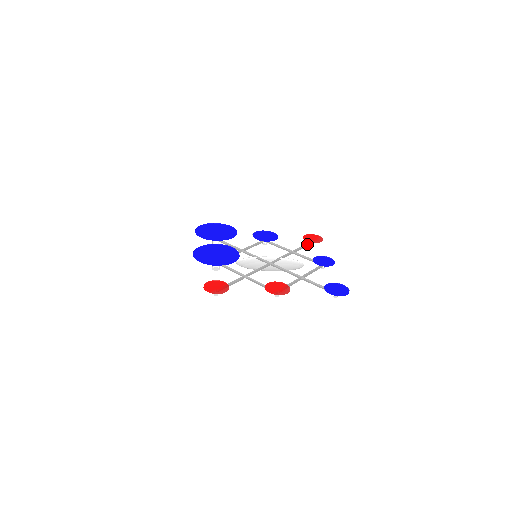
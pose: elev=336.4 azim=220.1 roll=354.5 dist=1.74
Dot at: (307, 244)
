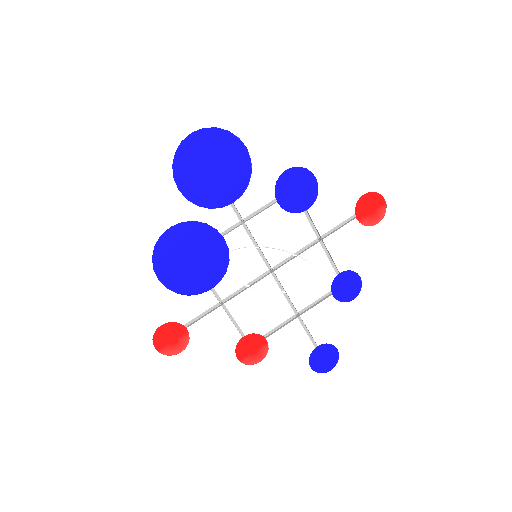
Dot at: (355, 213)
